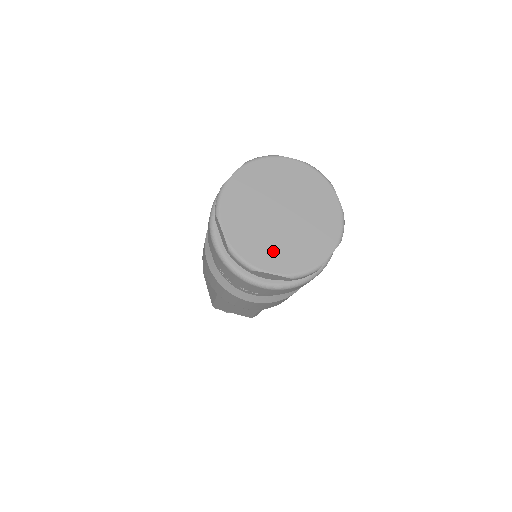
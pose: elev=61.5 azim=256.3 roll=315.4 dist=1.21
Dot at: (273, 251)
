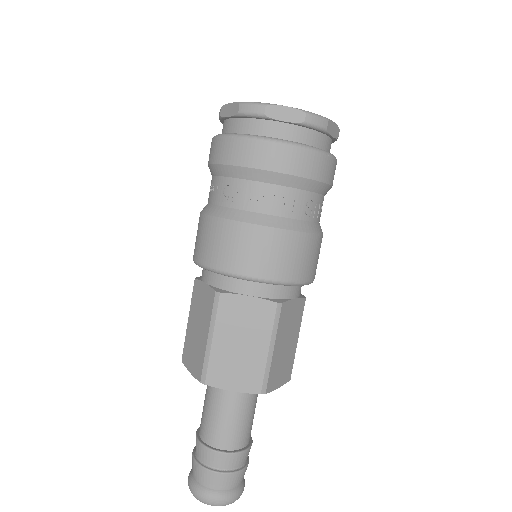
Dot at: occluded
